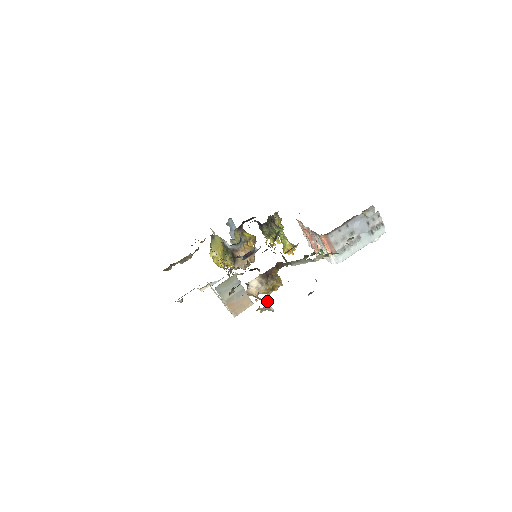
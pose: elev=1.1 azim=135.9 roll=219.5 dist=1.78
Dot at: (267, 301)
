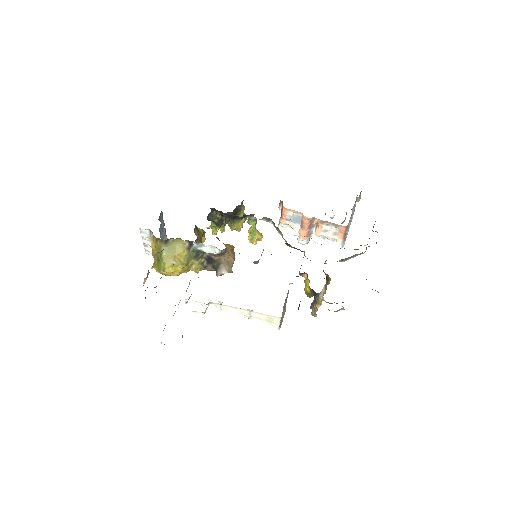
Dot at: occluded
